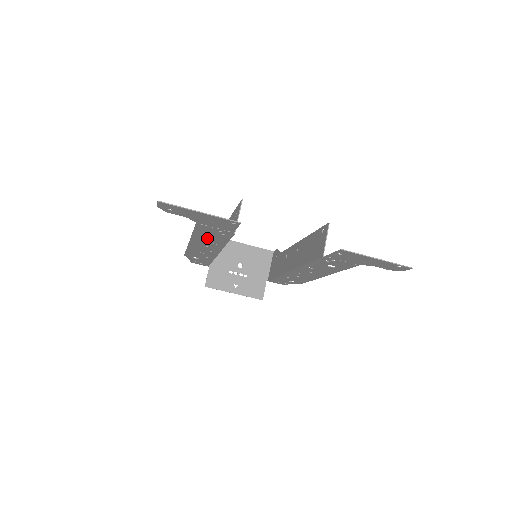
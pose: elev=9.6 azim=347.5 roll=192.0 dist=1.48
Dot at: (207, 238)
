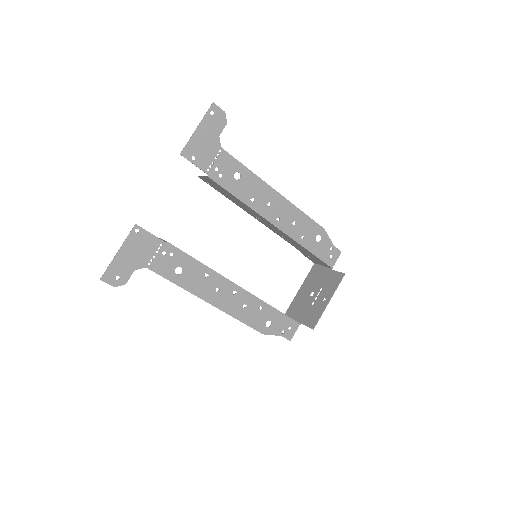
Dot at: (190, 277)
